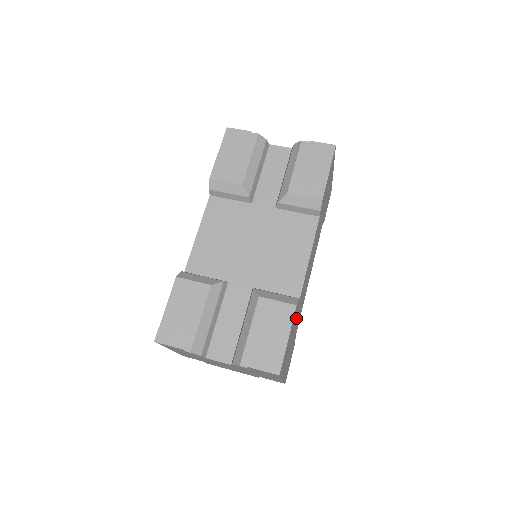
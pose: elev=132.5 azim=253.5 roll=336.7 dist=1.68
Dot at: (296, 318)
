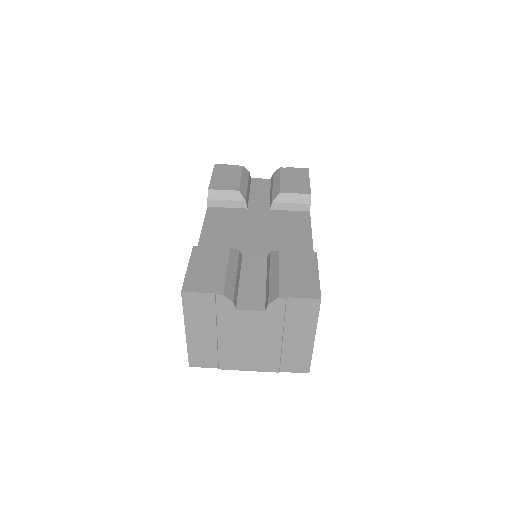
Dot at: occluded
